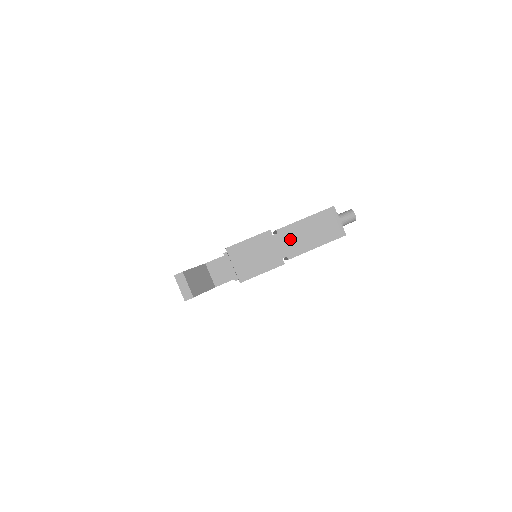
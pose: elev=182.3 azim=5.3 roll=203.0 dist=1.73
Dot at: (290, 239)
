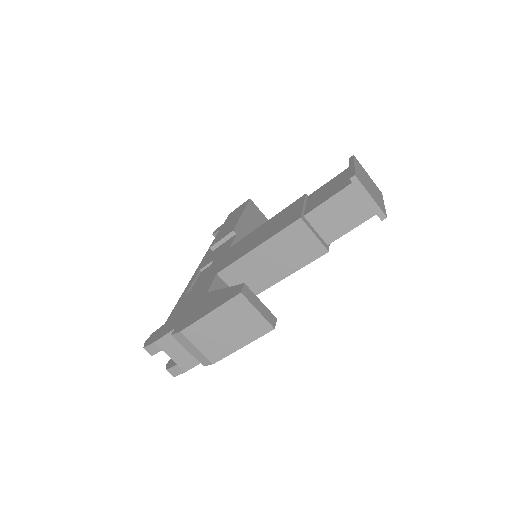
Dot at: occluded
